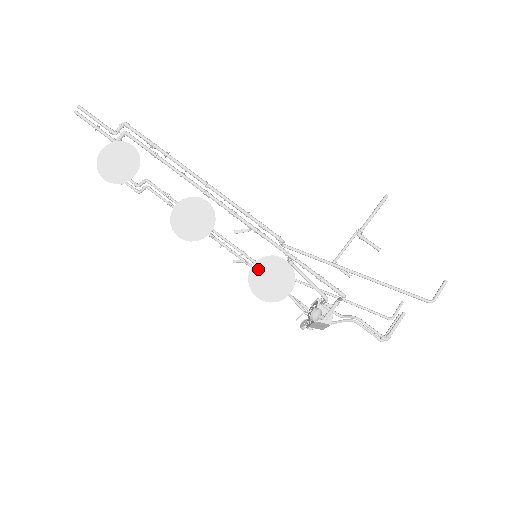
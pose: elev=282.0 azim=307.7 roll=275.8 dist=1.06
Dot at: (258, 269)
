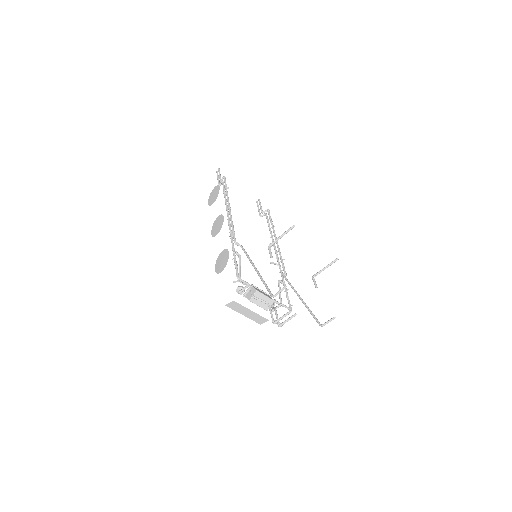
Dot at: (221, 255)
